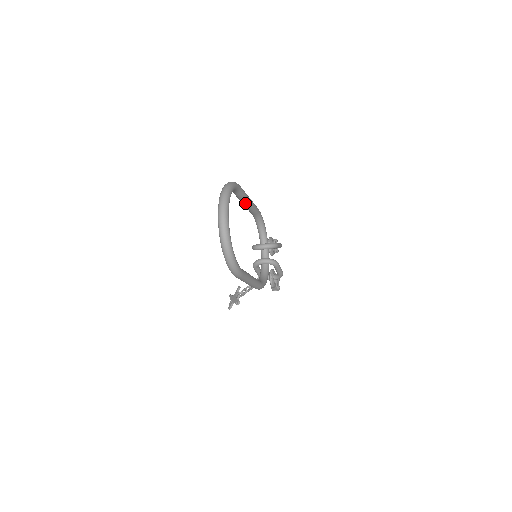
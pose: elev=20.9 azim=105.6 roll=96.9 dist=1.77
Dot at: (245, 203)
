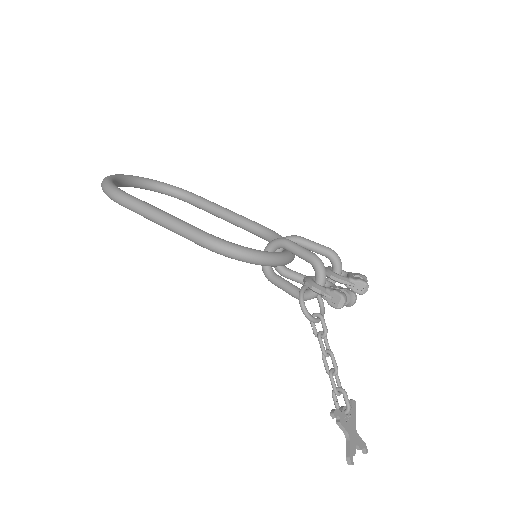
Dot at: (217, 212)
